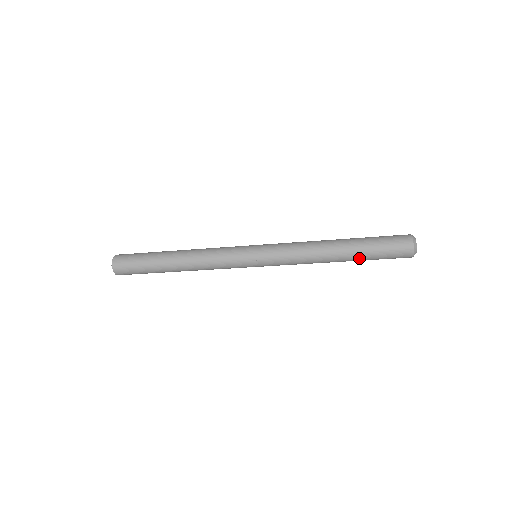
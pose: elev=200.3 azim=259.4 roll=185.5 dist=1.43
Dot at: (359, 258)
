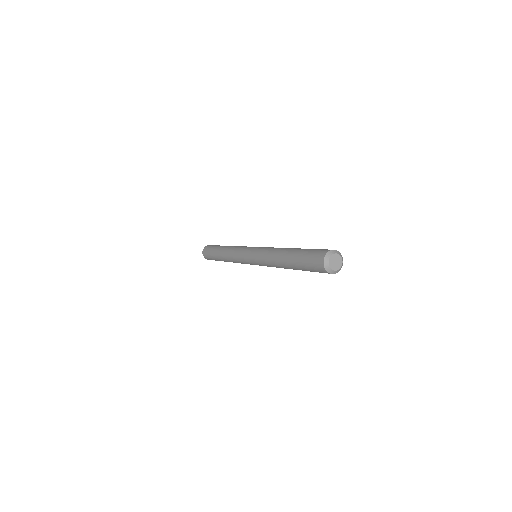
Dot at: occluded
